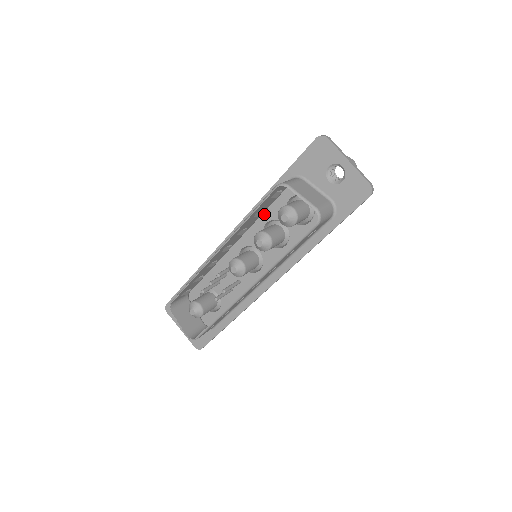
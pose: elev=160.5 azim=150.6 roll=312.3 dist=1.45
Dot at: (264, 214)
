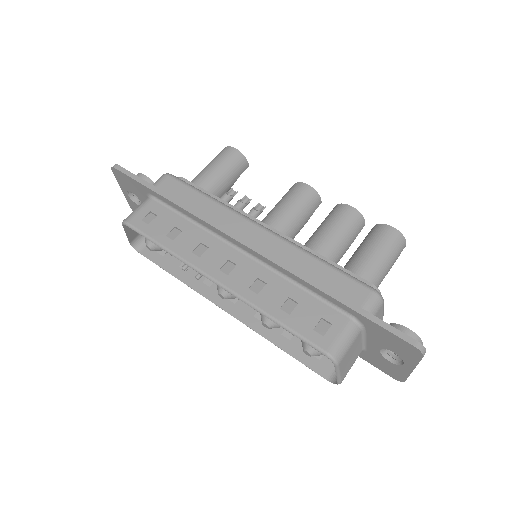
Dot at: (297, 281)
